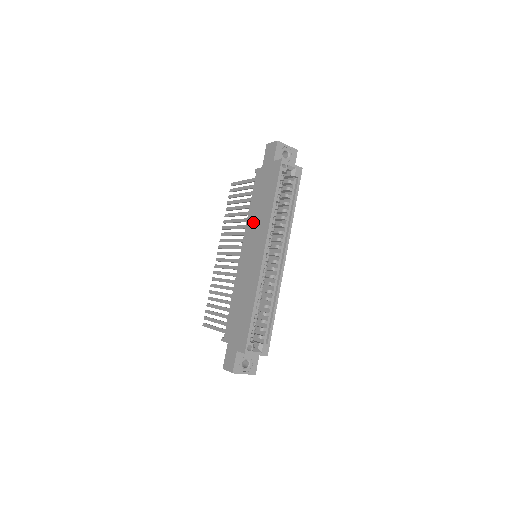
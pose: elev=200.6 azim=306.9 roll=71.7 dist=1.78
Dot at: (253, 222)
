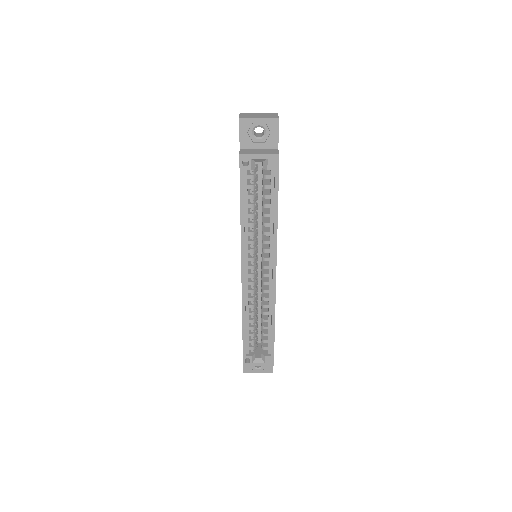
Dot at: occluded
